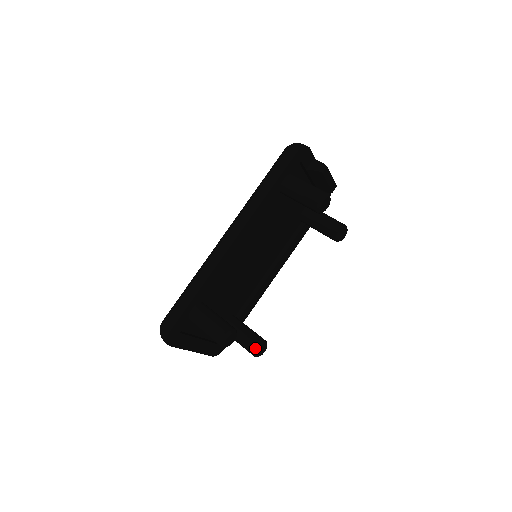
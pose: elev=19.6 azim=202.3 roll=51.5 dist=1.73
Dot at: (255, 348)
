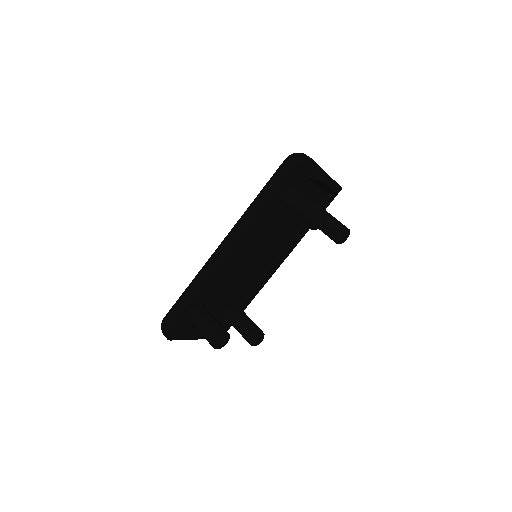
Dot at: (252, 340)
